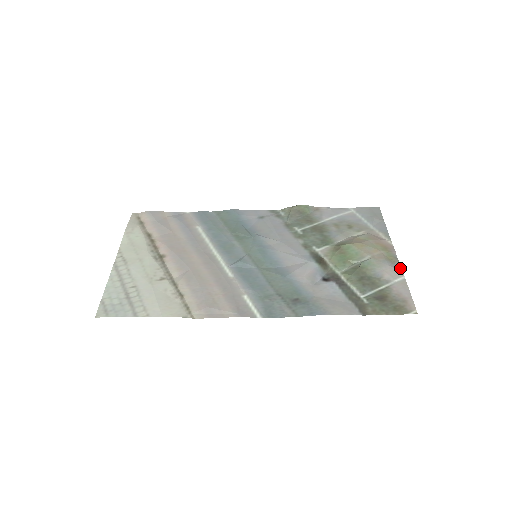
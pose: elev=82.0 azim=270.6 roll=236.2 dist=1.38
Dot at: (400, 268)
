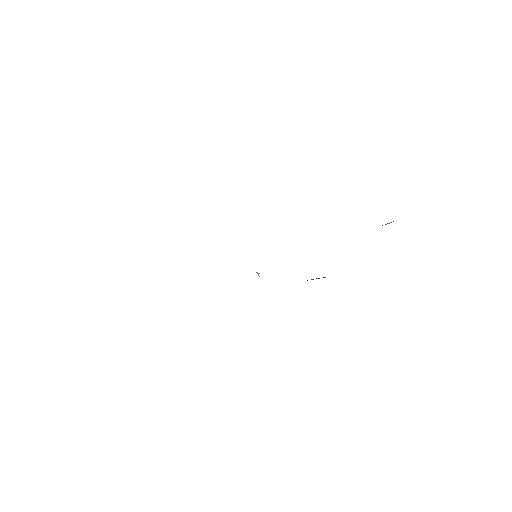
Dot at: occluded
